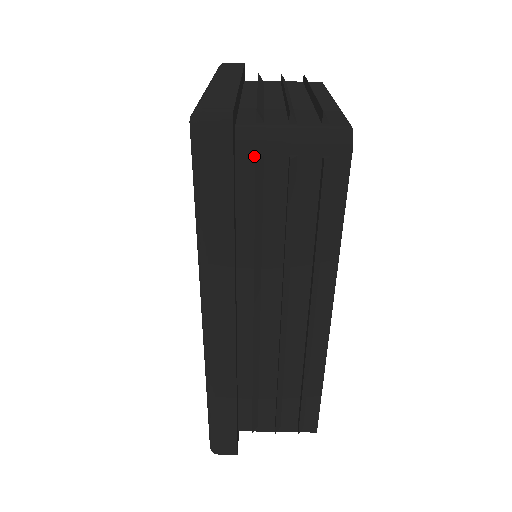
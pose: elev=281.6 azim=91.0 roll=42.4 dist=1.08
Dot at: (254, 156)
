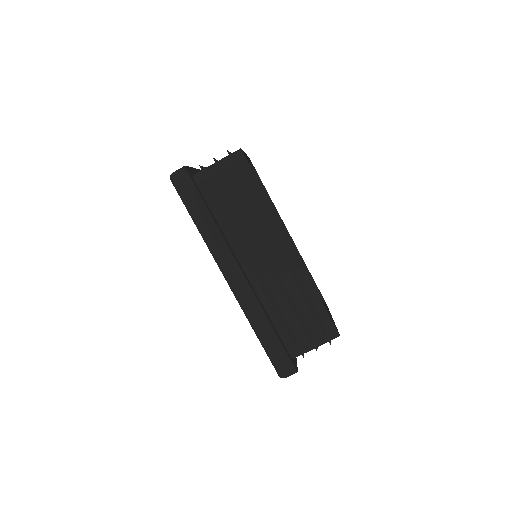
Dot at: (205, 182)
